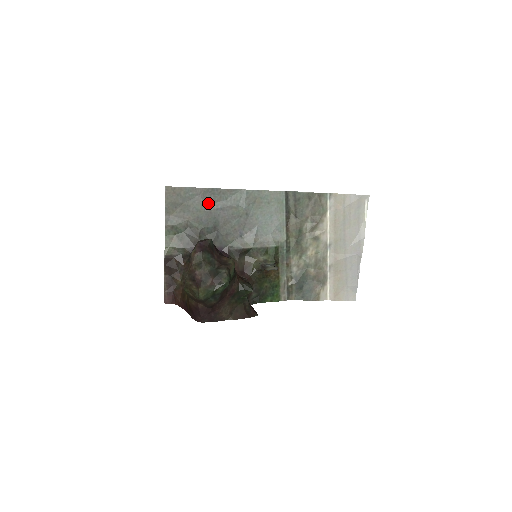
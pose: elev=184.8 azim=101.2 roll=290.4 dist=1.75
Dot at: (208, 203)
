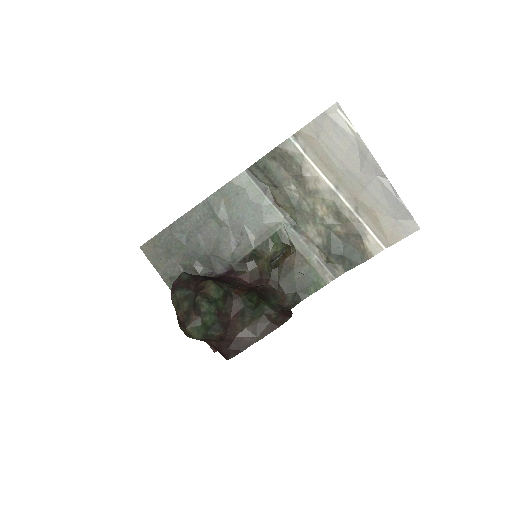
Dot at: (183, 236)
